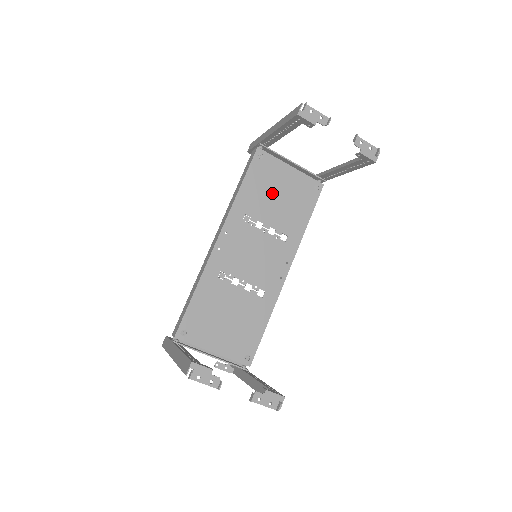
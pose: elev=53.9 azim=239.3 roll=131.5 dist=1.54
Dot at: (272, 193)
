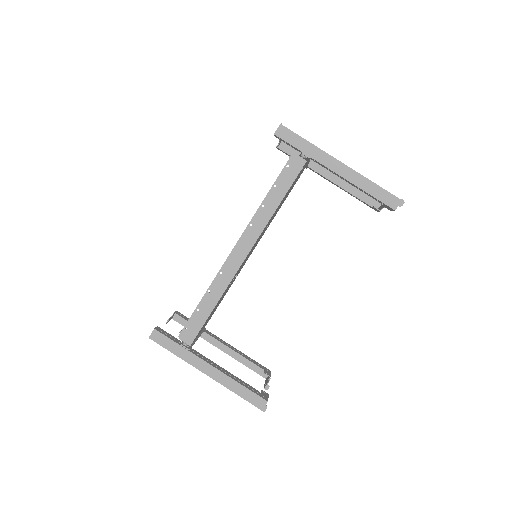
Dot at: occluded
